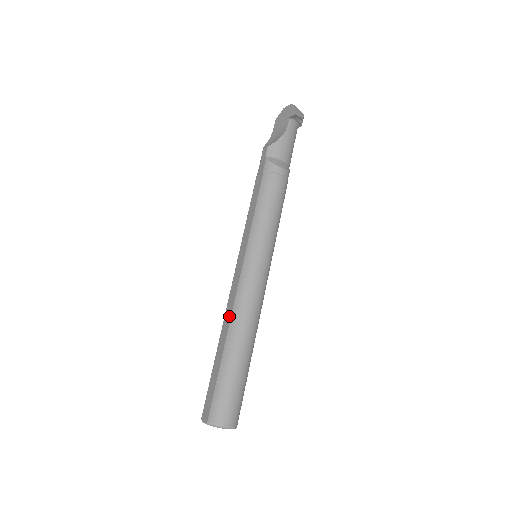
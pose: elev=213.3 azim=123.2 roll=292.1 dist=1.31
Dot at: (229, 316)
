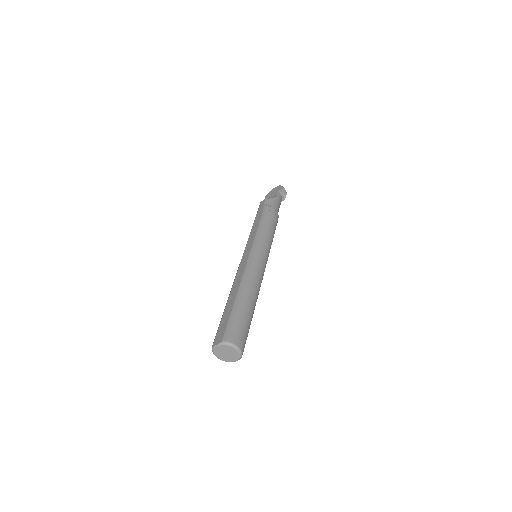
Dot at: (239, 280)
